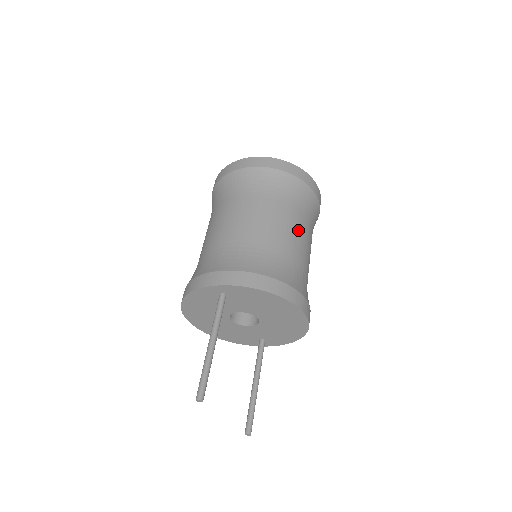
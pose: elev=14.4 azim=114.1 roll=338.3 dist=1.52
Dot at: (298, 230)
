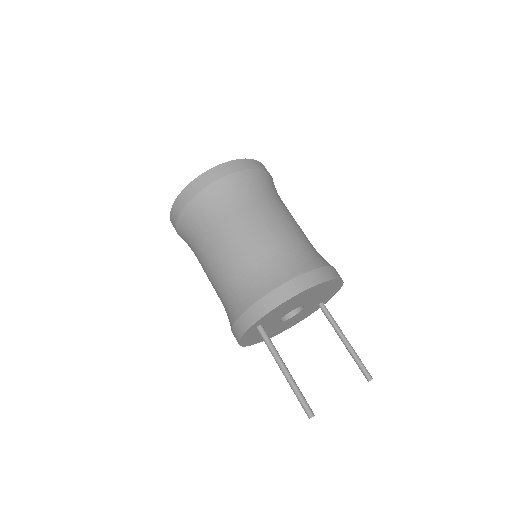
Dot at: (261, 220)
